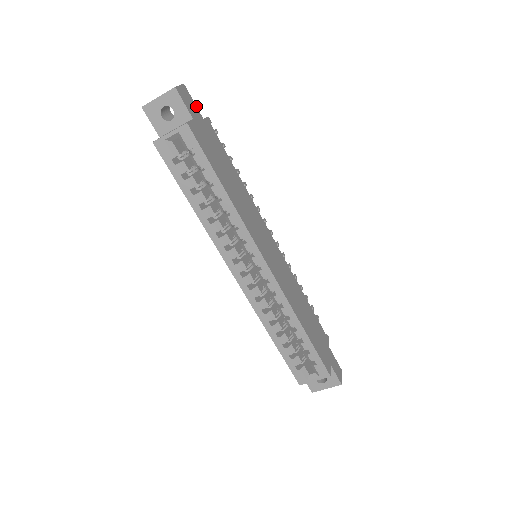
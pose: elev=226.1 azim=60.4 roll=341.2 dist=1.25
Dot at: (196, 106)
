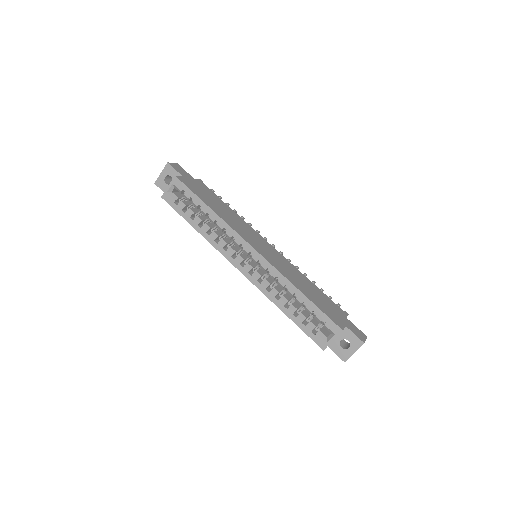
Dot at: (188, 173)
